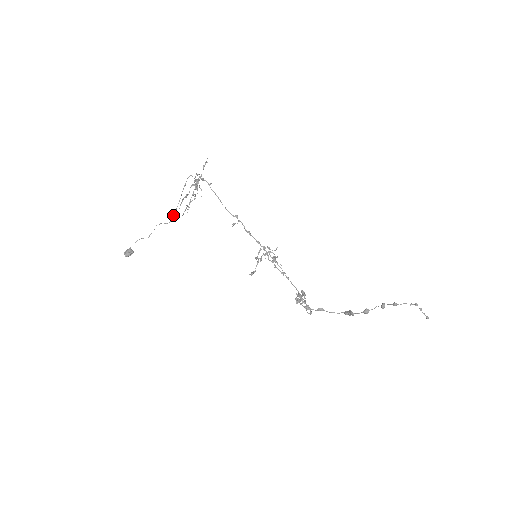
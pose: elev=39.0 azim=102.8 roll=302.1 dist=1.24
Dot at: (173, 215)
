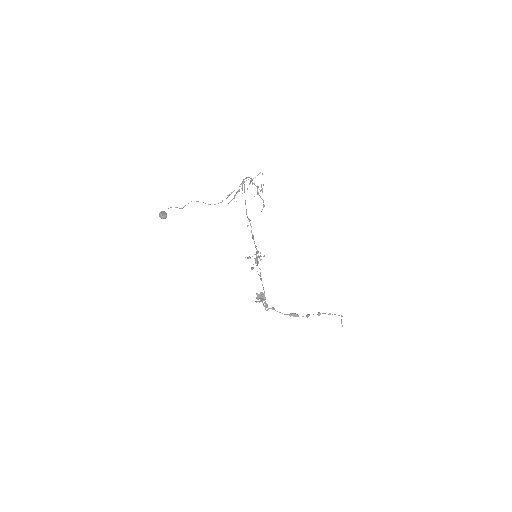
Dot at: occluded
